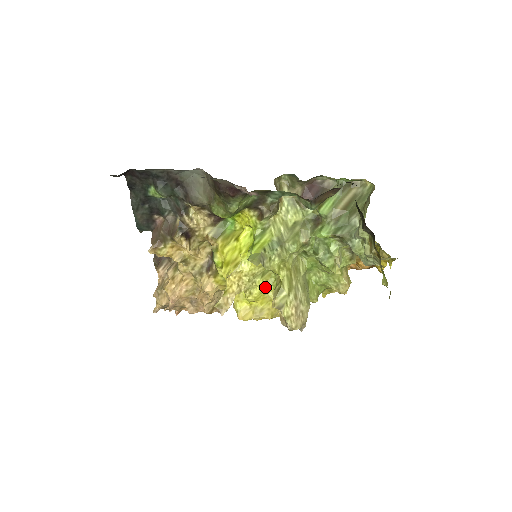
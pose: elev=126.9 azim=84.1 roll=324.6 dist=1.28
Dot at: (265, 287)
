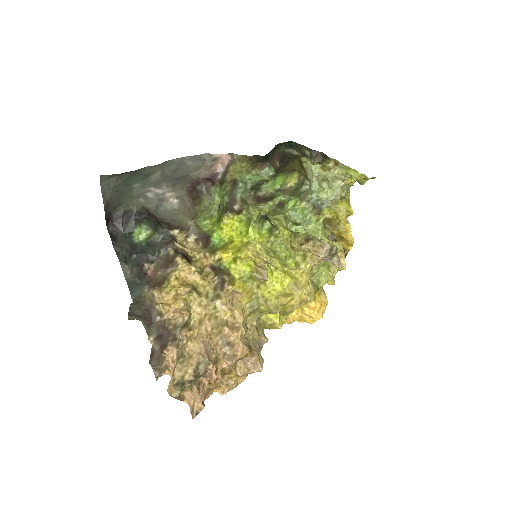
Dot at: (283, 264)
